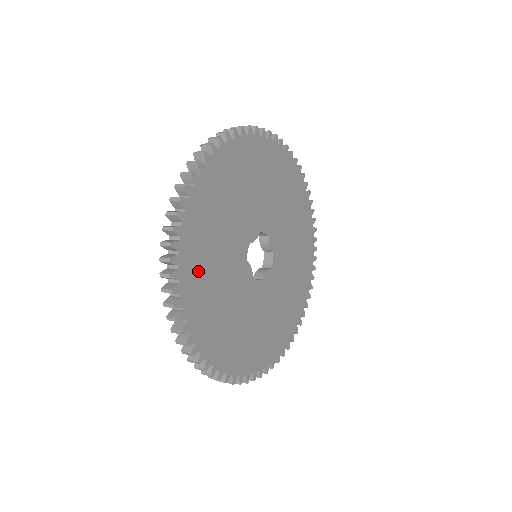
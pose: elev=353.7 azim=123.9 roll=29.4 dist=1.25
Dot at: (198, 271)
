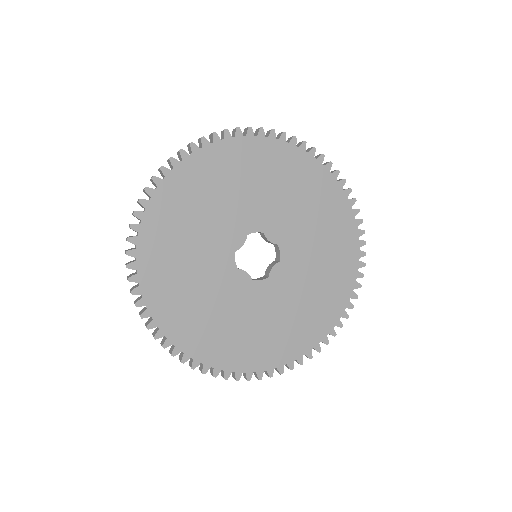
Dot at: (172, 301)
